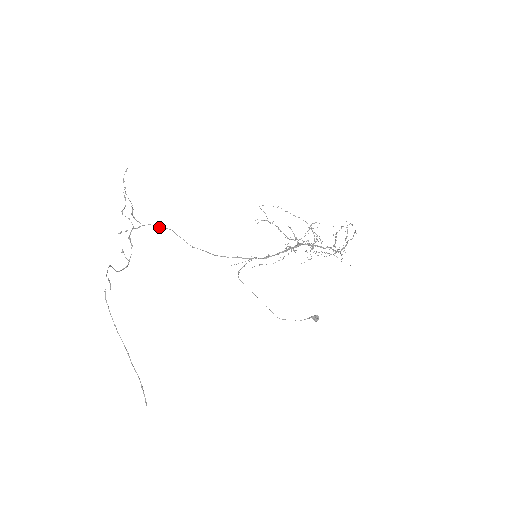
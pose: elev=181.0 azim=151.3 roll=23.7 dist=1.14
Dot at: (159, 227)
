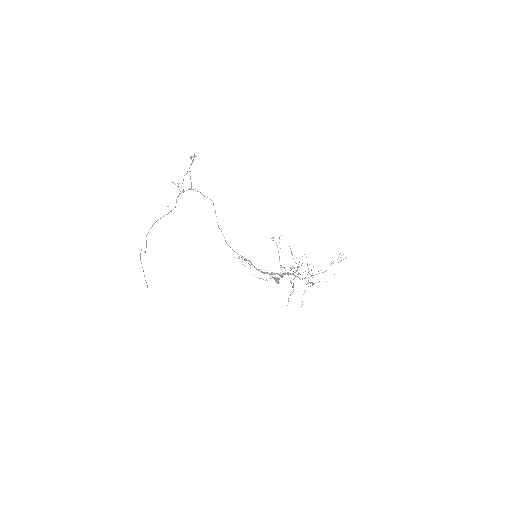
Dot at: (204, 196)
